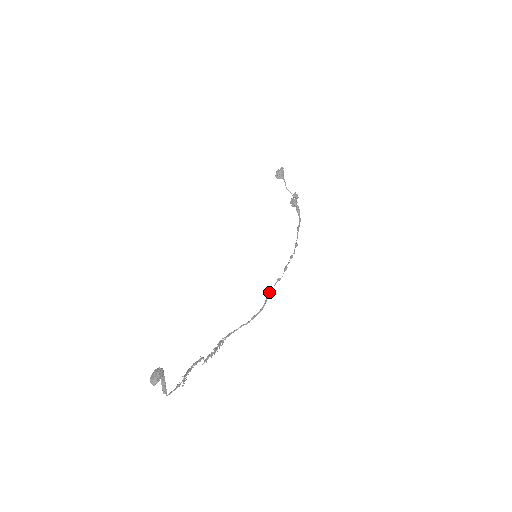
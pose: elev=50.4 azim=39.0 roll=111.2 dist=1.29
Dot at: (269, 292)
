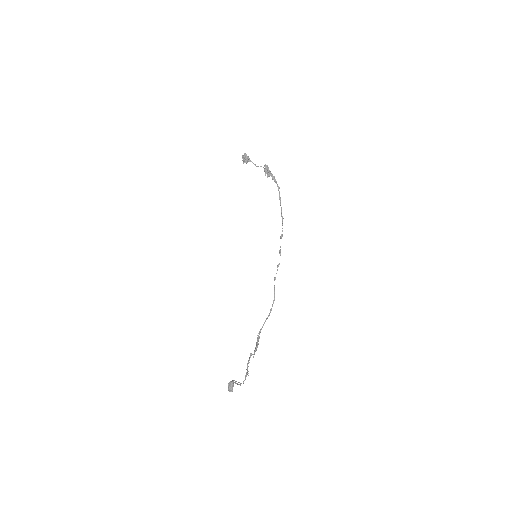
Dot at: occluded
